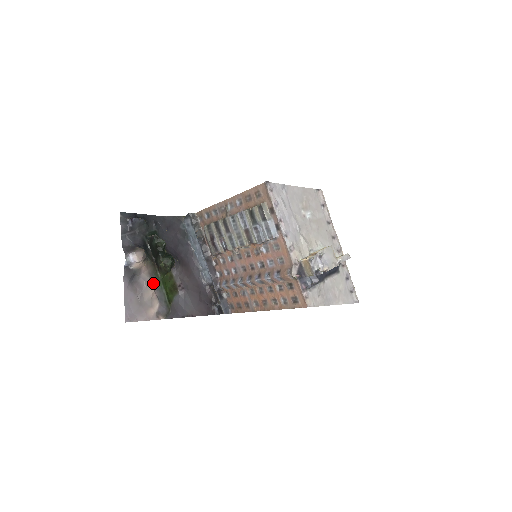
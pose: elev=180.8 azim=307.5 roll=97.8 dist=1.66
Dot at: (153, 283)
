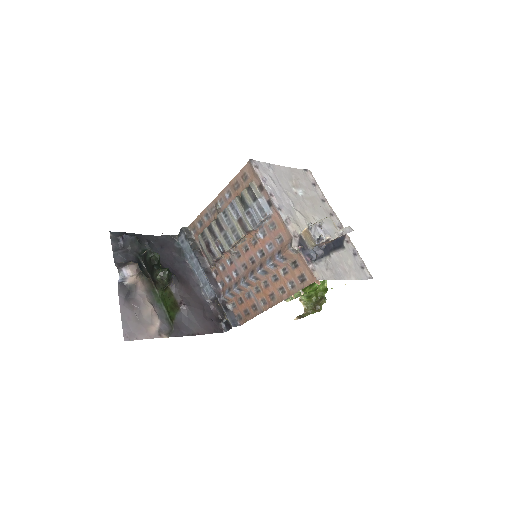
Dot at: (151, 300)
